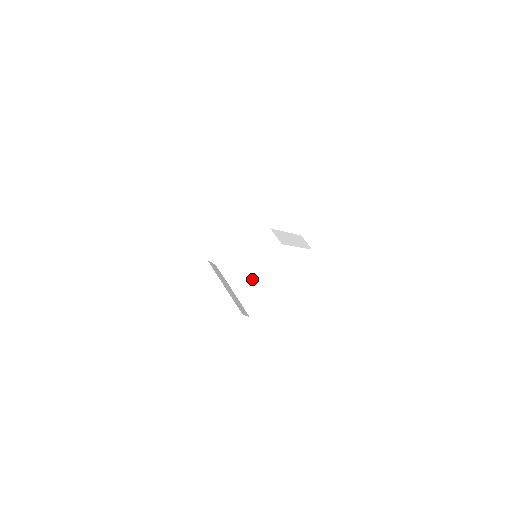
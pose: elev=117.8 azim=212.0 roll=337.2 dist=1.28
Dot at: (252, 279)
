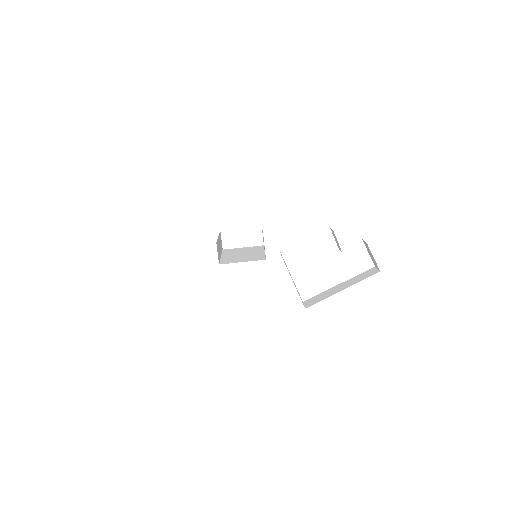
Dot at: (241, 255)
